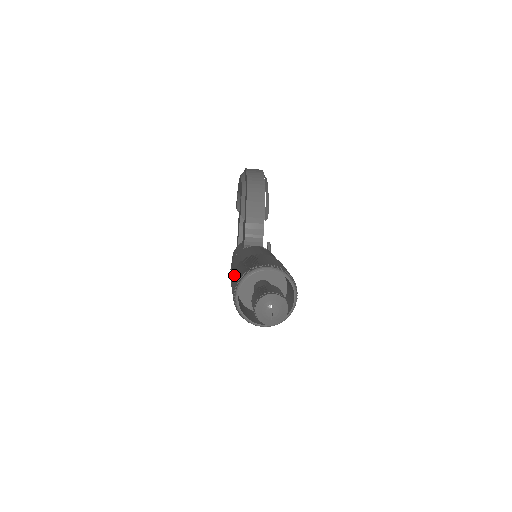
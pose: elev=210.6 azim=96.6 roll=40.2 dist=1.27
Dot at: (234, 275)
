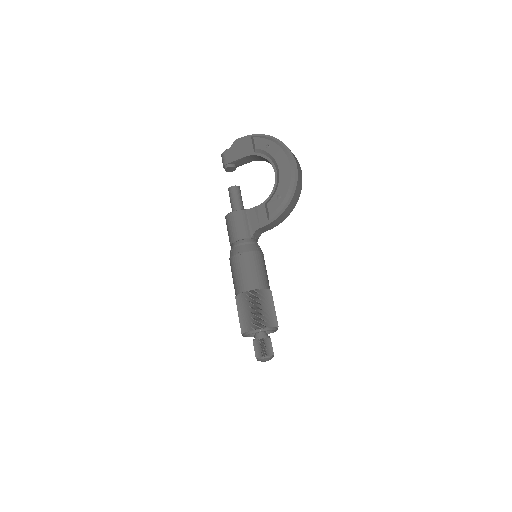
Dot at: (254, 304)
